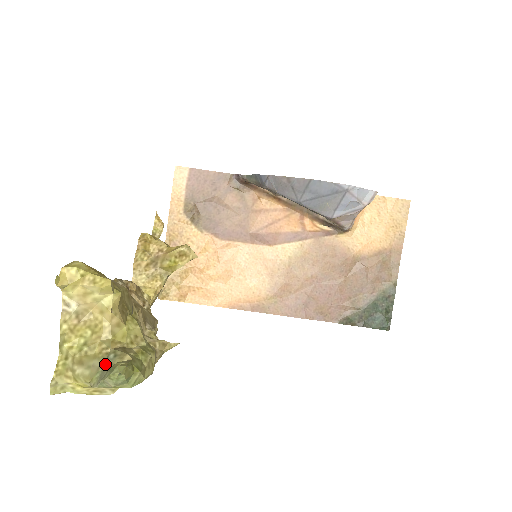
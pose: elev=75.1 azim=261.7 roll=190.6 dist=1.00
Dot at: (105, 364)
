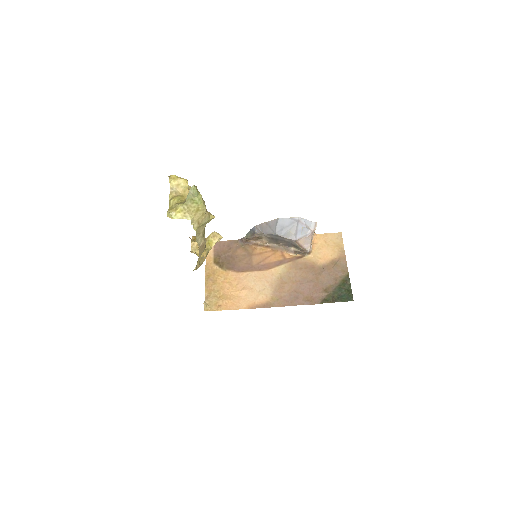
Dot at: occluded
